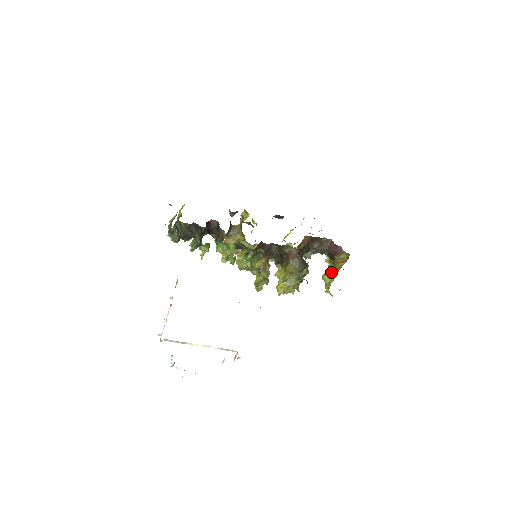
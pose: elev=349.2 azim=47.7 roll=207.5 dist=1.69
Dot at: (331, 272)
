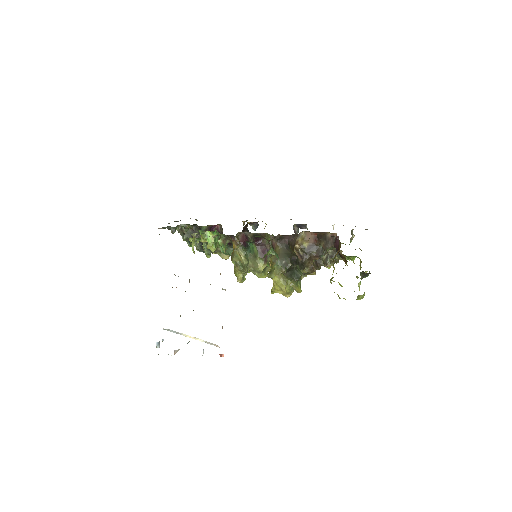
Dot at: occluded
